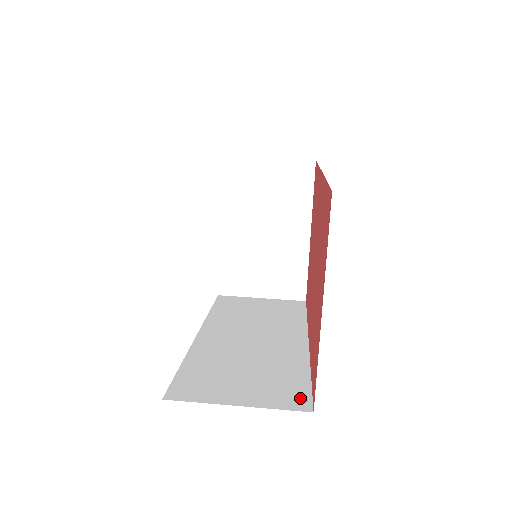
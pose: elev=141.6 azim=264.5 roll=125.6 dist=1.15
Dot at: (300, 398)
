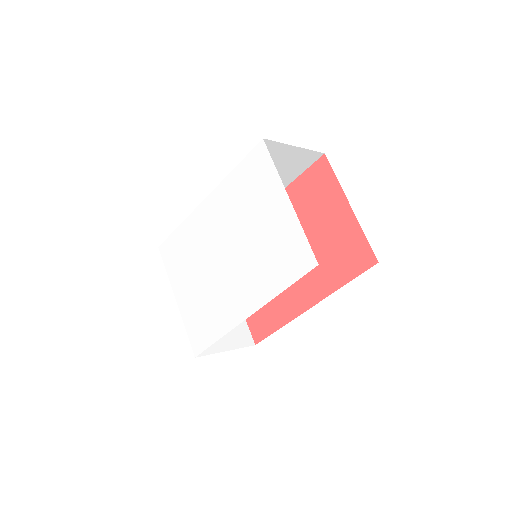
Dot at: occluded
